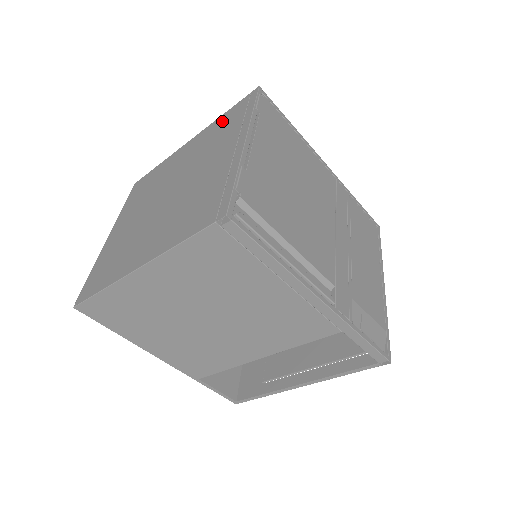
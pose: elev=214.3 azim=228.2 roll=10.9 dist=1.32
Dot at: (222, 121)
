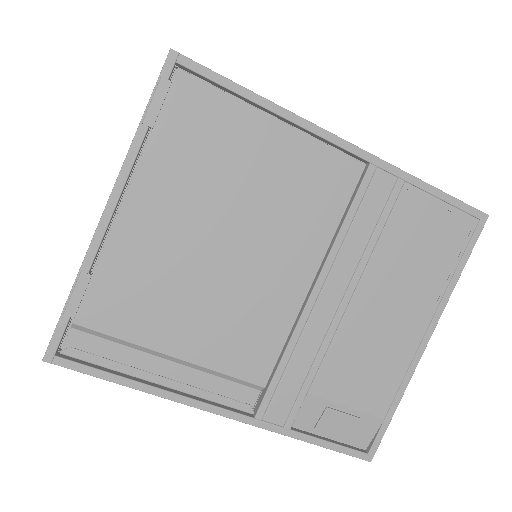
Dot at: occluded
